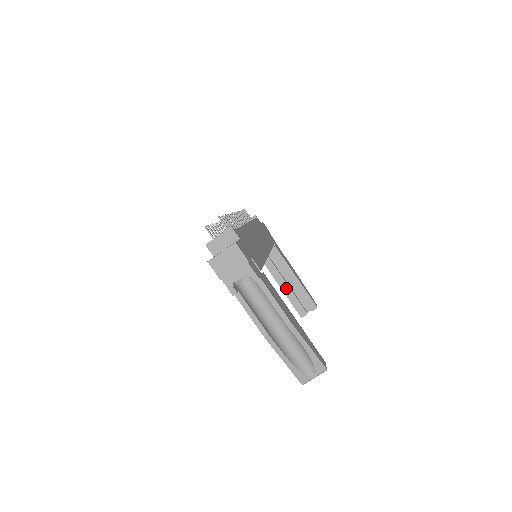
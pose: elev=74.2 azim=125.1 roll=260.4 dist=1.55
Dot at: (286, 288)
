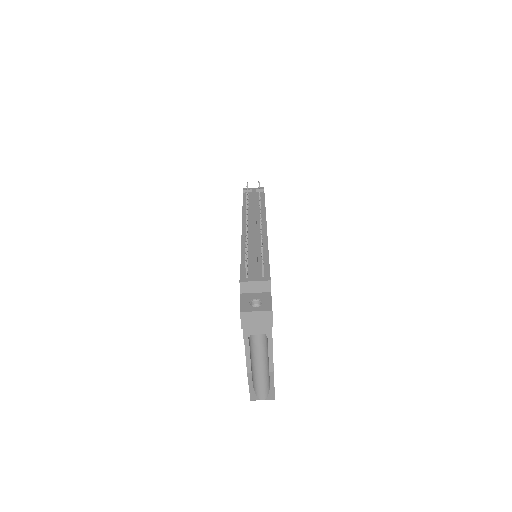
Dot at: occluded
